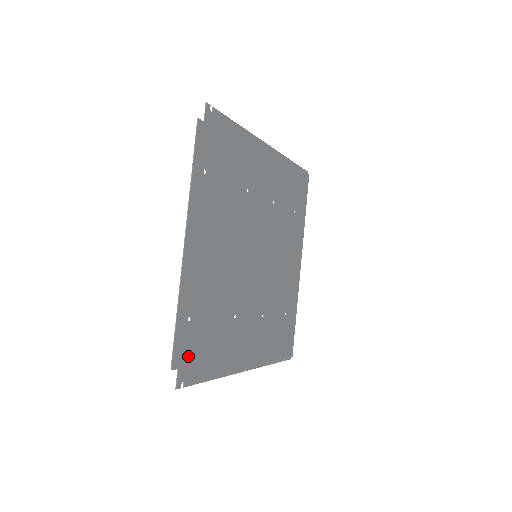
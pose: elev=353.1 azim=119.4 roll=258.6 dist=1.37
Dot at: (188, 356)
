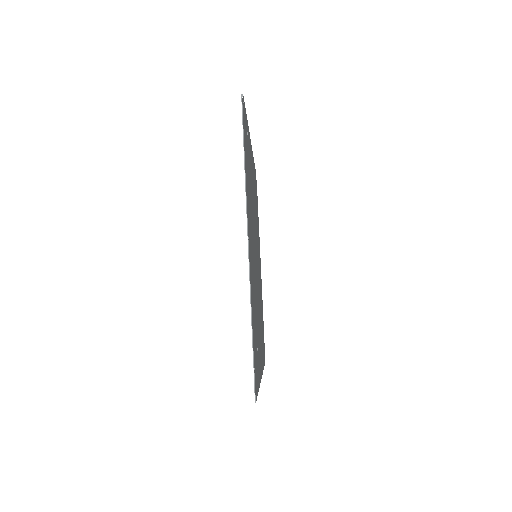
Dot at: (245, 123)
